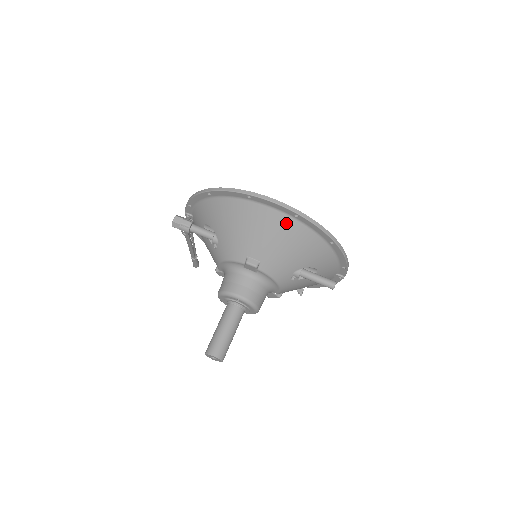
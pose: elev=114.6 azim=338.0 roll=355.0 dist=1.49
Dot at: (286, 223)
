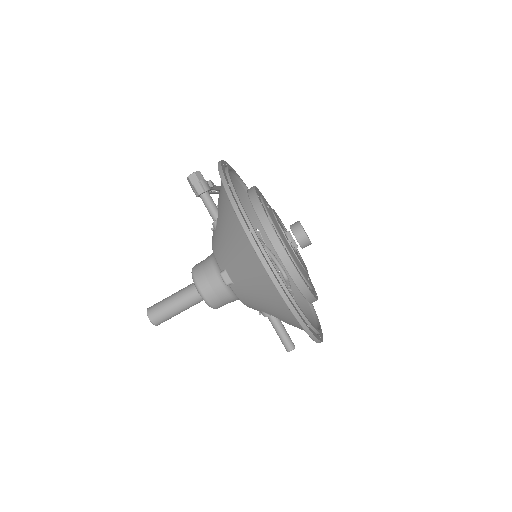
Dot at: (267, 282)
